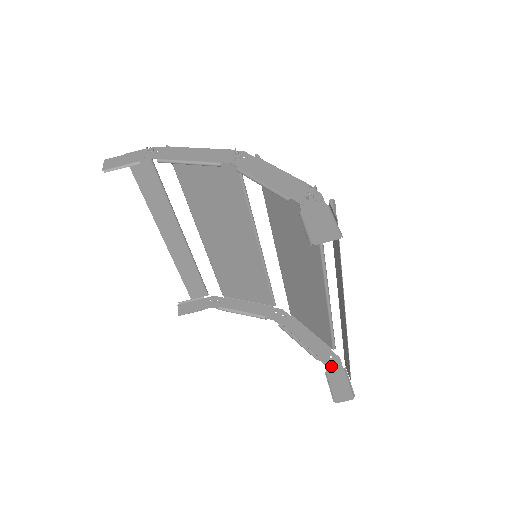
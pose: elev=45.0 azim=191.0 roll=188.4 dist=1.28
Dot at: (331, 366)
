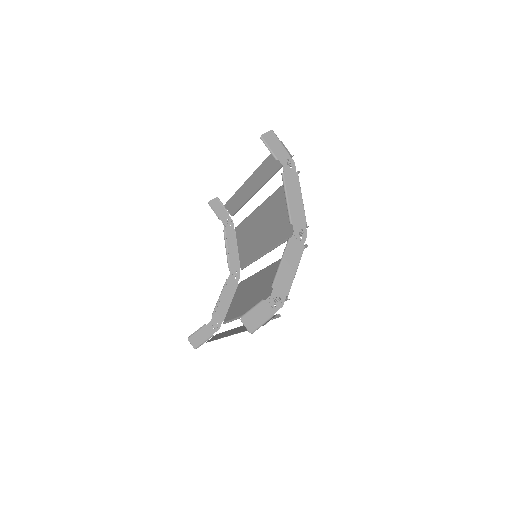
Dot at: (211, 326)
